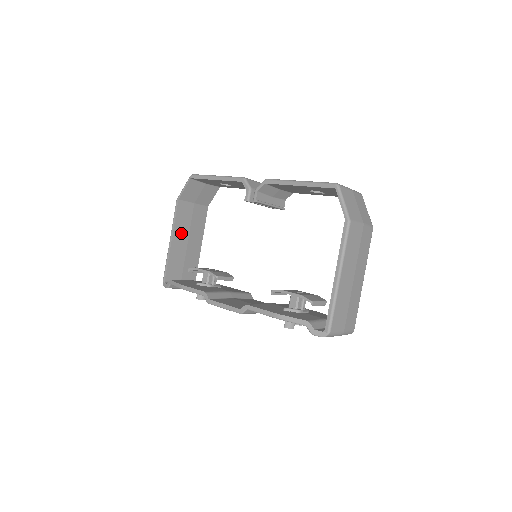
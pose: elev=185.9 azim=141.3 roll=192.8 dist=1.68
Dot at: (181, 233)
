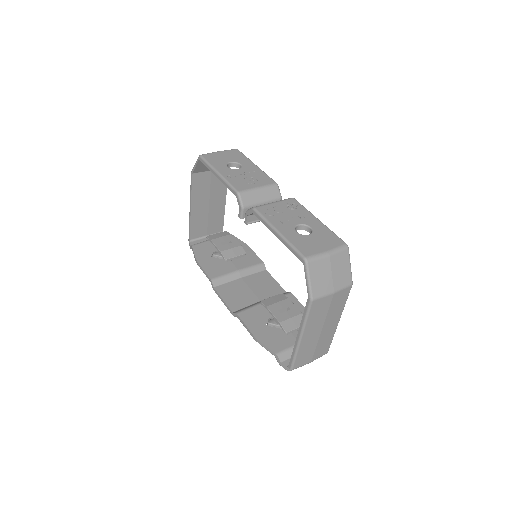
Dot at: (200, 200)
